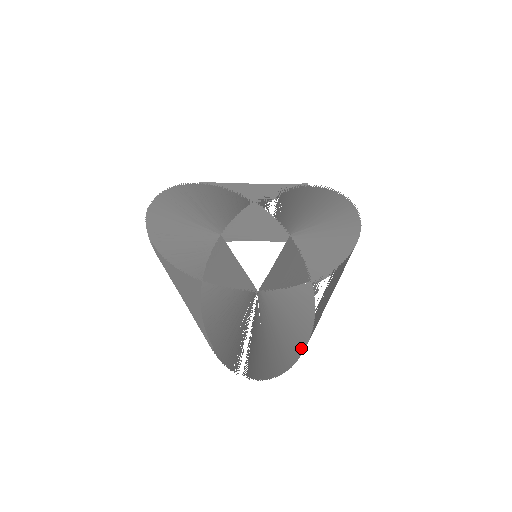
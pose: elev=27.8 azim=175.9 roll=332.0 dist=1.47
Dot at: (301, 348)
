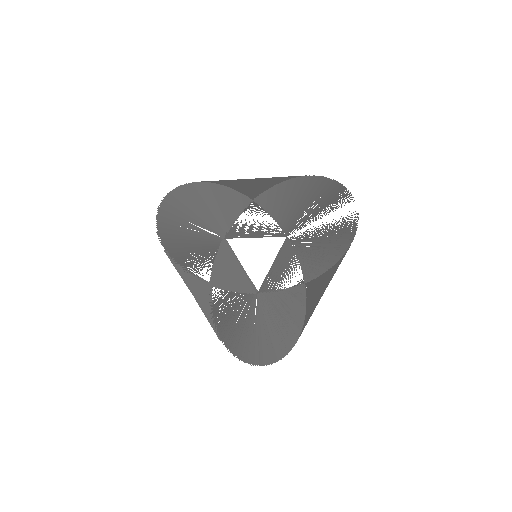
Dot at: (292, 344)
